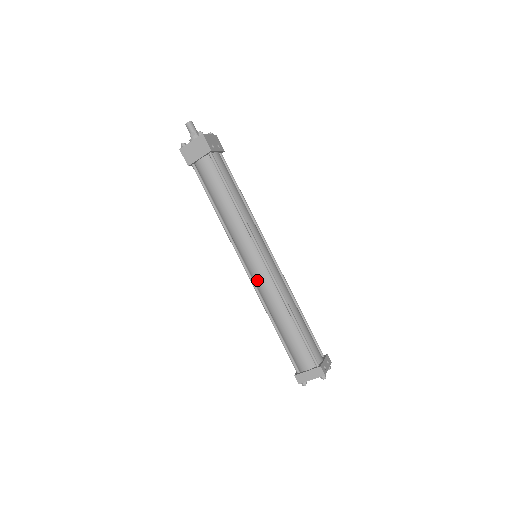
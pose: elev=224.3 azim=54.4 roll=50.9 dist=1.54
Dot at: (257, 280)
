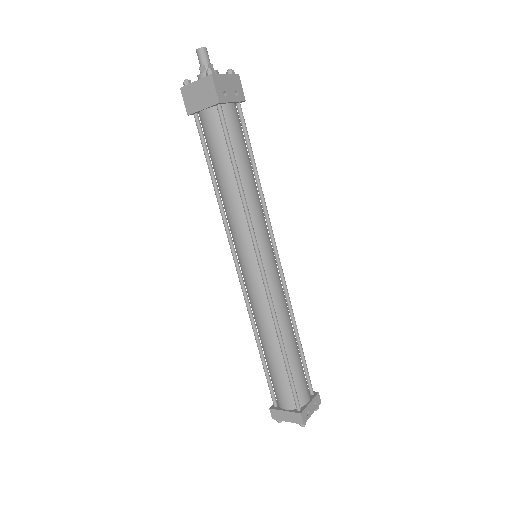
Dot at: (248, 289)
